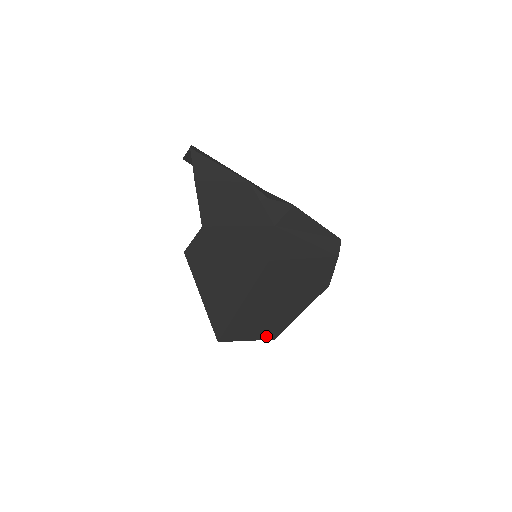
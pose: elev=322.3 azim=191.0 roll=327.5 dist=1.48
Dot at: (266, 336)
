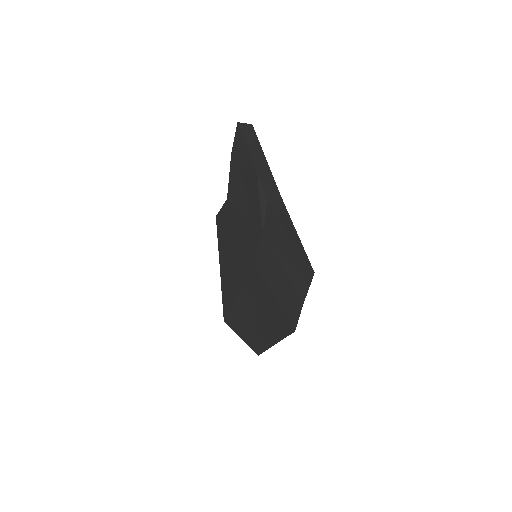
Dot at: (253, 346)
